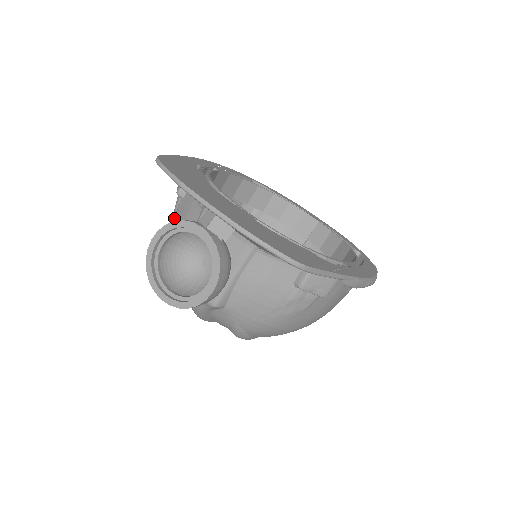
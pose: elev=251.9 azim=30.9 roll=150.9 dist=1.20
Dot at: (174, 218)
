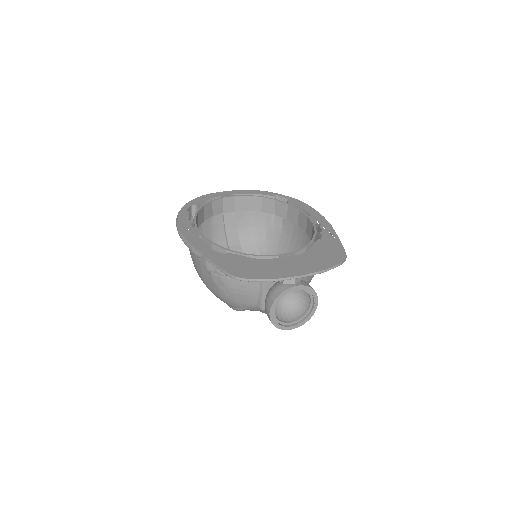
Dot at: (227, 287)
